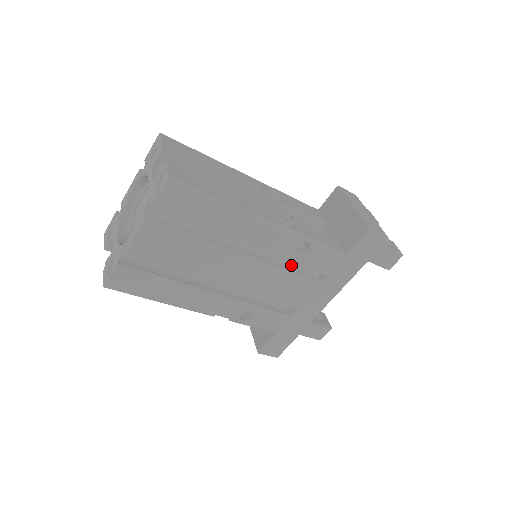
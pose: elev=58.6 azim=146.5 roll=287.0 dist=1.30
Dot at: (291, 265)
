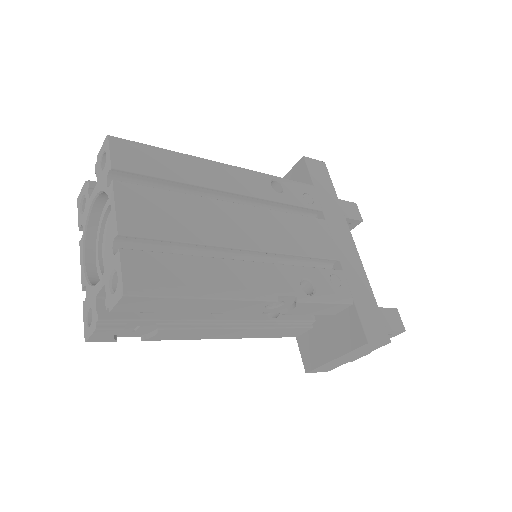
Dot at: occluded
